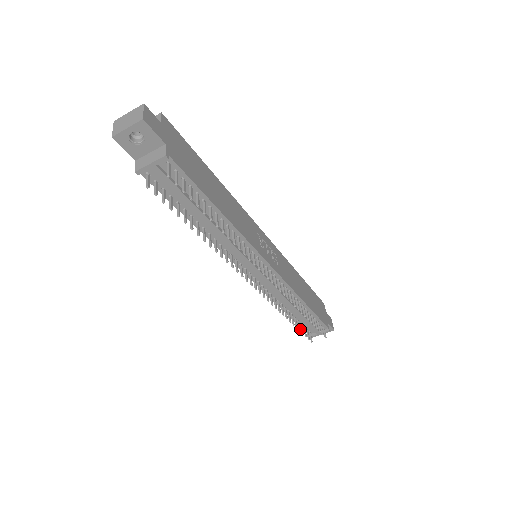
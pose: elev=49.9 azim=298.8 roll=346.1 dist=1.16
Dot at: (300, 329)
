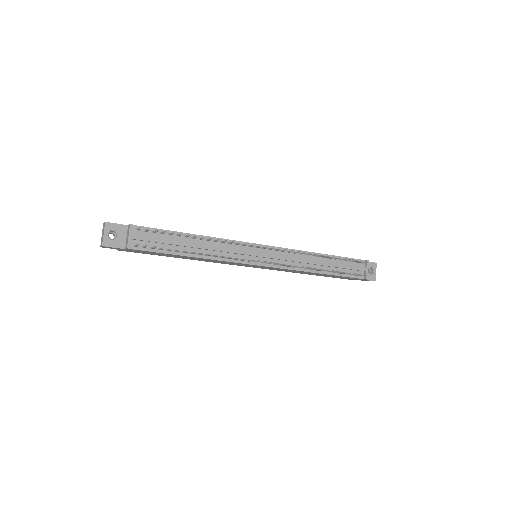
Dot at: (344, 272)
